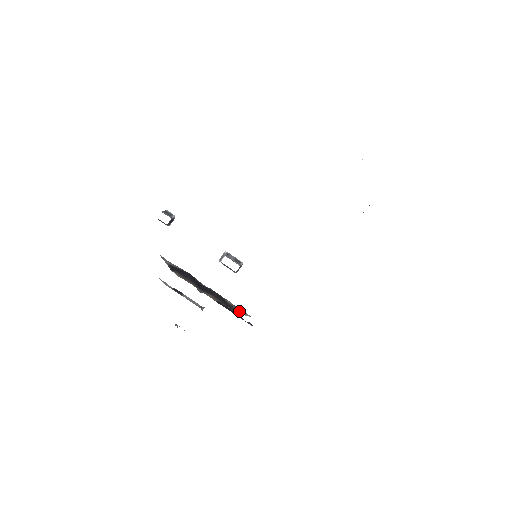
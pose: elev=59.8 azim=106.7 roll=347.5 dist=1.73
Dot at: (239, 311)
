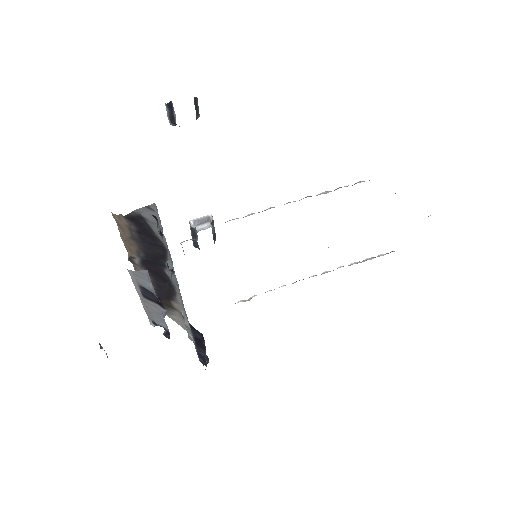
Dot at: (173, 315)
